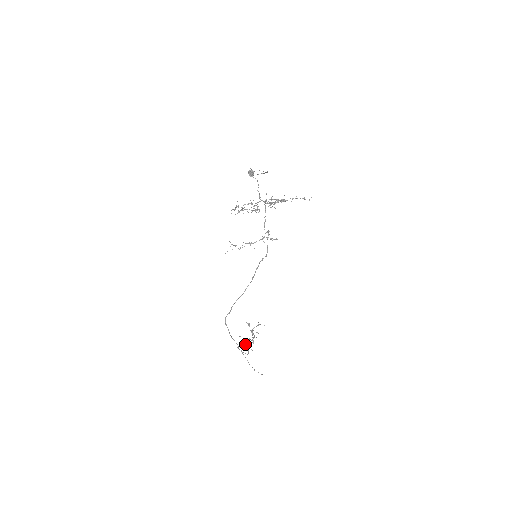
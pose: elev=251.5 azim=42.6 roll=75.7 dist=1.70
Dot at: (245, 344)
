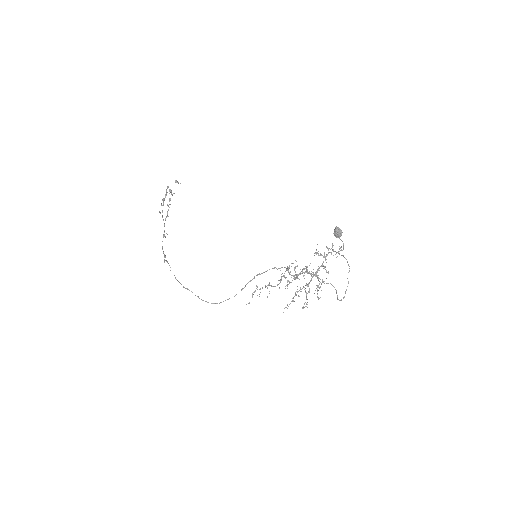
Dot at: occluded
